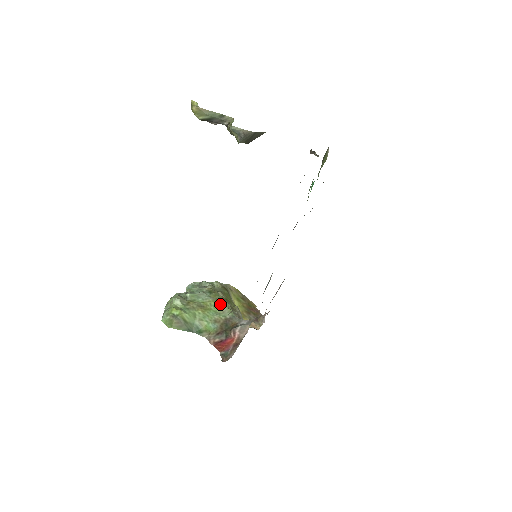
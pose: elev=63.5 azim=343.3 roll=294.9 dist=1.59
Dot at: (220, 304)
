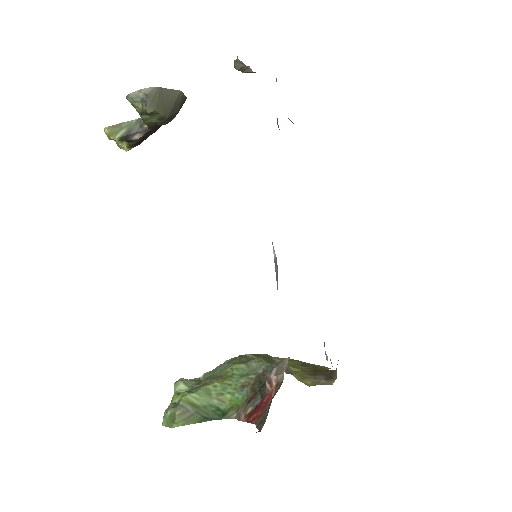
Dot at: (247, 363)
